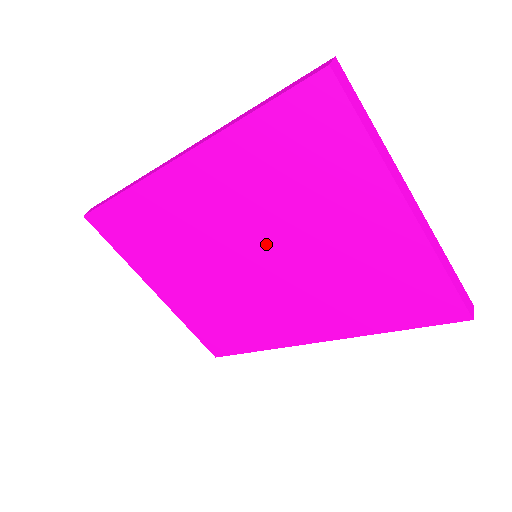
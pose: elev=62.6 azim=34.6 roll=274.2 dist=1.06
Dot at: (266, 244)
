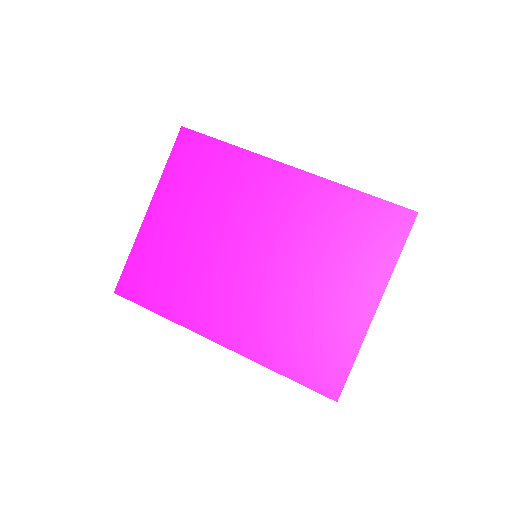
Dot at: (278, 254)
